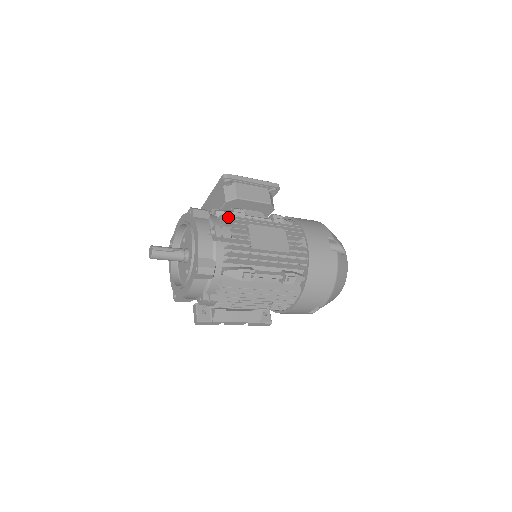
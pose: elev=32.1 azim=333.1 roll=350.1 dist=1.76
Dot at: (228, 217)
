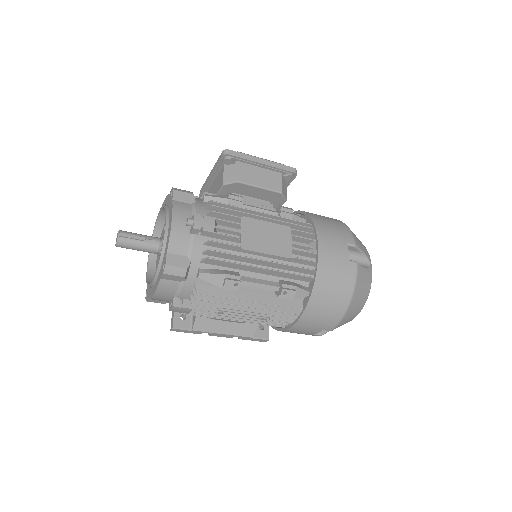
Dot at: (218, 204)
